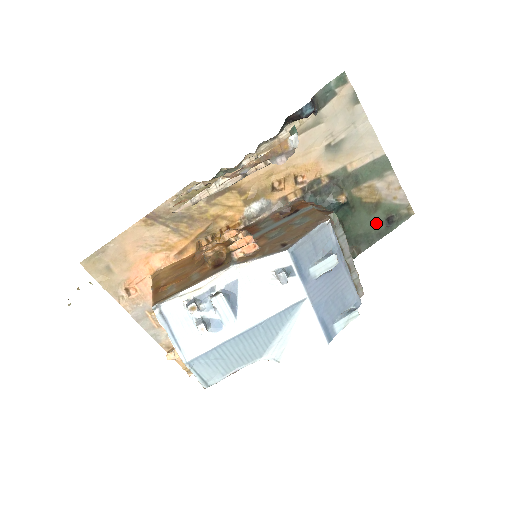
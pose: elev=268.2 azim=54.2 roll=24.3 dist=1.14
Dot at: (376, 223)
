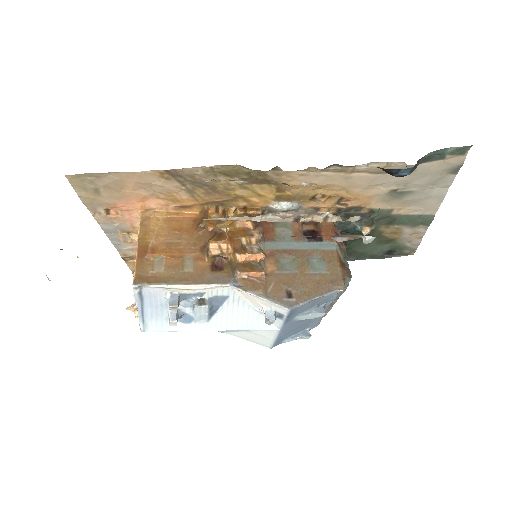
Dot at: (377, 250)
